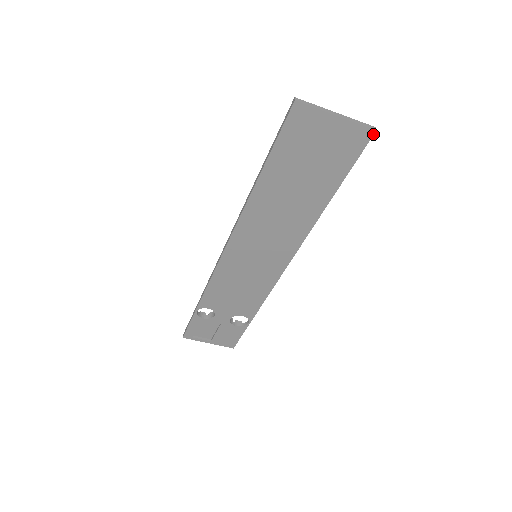
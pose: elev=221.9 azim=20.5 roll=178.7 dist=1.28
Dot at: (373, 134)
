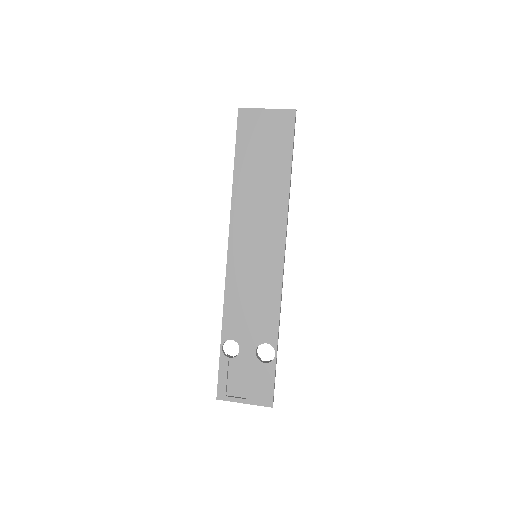
Dot at: (295, 112)
